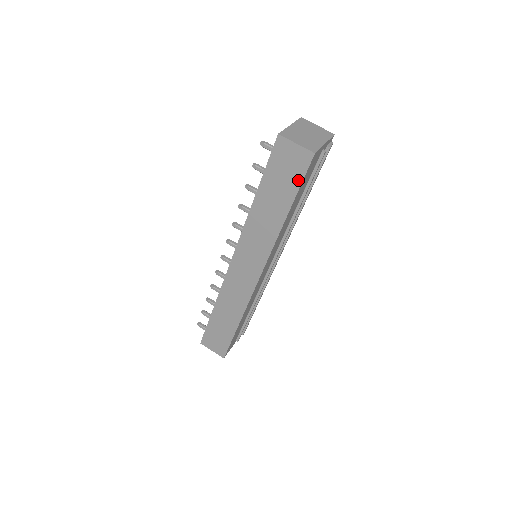
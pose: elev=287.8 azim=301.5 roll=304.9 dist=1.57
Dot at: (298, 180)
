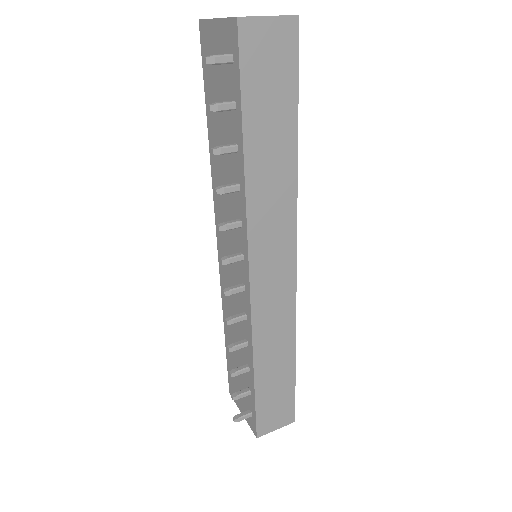
Dot at: (292, 76)
